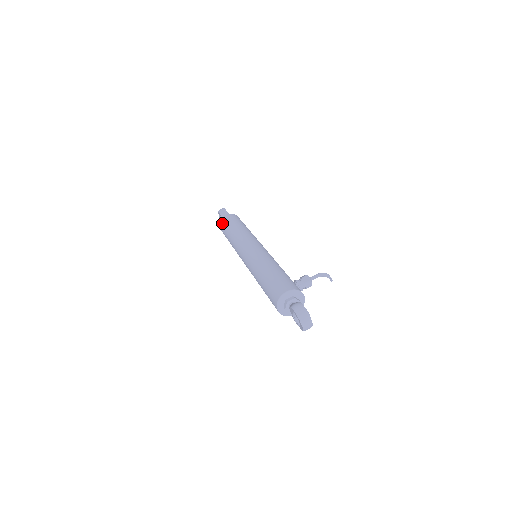
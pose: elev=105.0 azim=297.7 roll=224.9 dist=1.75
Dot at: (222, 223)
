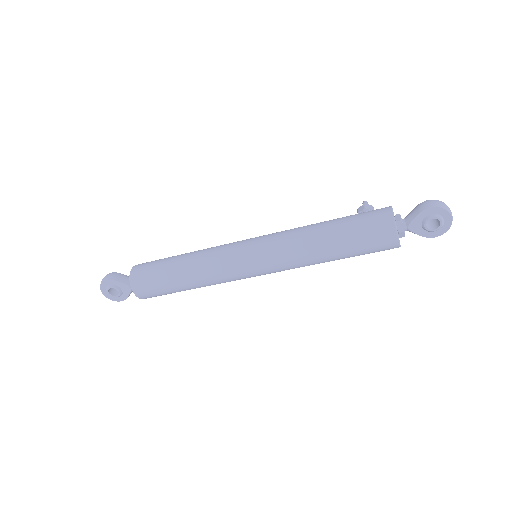
Dot at: (141, 277)
